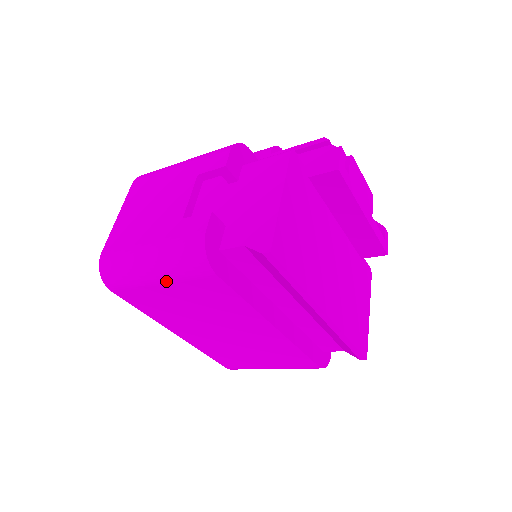
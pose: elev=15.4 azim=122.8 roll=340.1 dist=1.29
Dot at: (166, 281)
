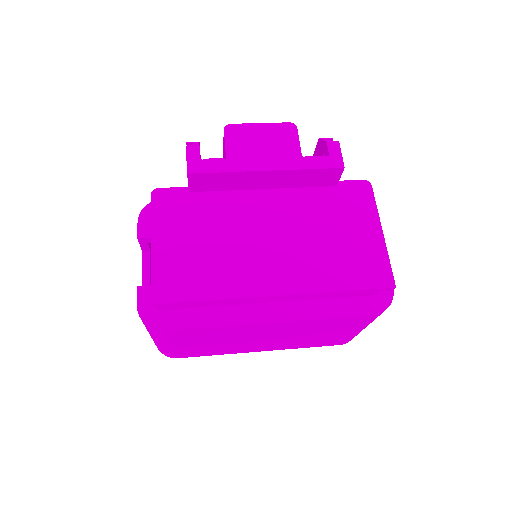
Dot at: (169, 344)
